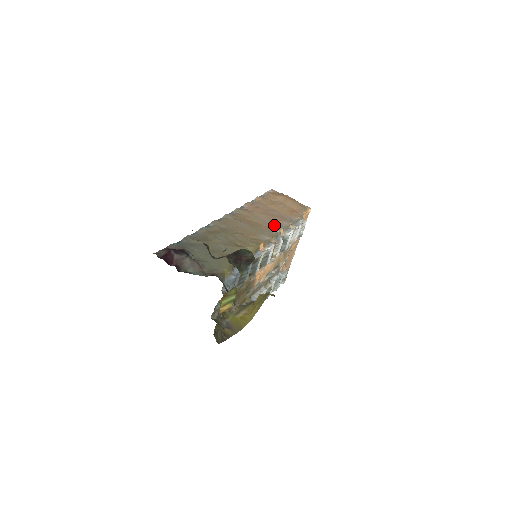
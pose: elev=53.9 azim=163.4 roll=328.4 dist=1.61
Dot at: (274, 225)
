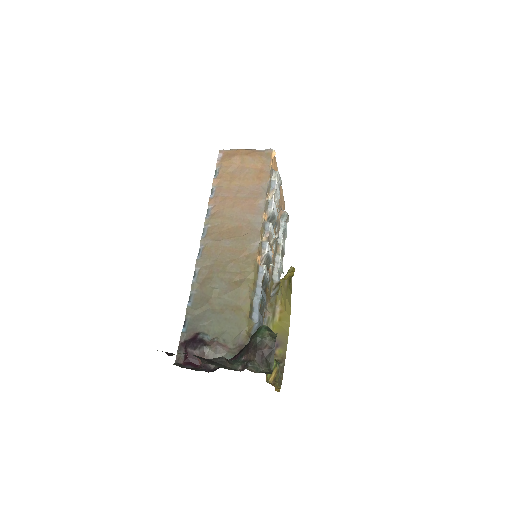
Dot at: (253, 216)
